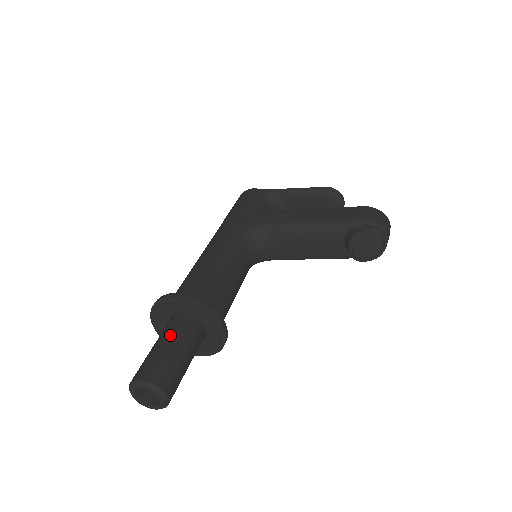
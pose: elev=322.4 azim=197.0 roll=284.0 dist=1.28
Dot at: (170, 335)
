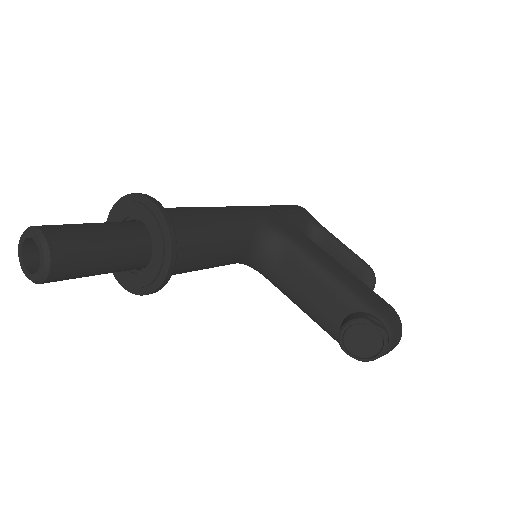
Dot at: (114, 229)
